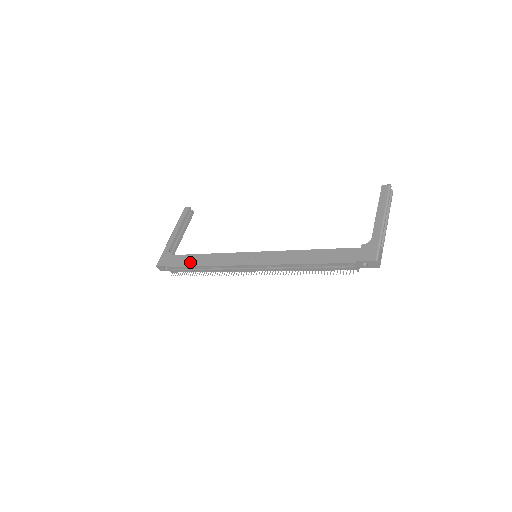
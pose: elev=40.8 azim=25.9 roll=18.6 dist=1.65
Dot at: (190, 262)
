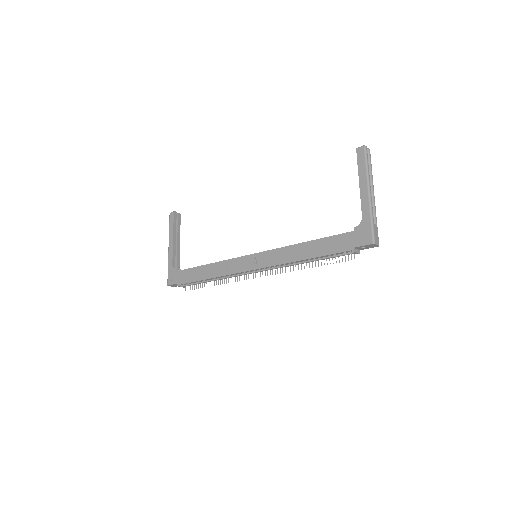
Dot at: (197, 276)
